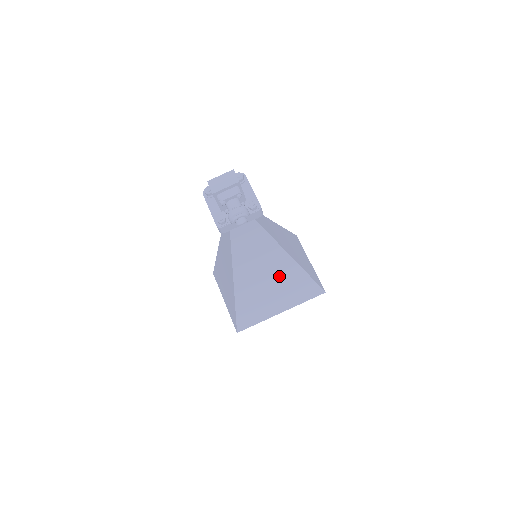
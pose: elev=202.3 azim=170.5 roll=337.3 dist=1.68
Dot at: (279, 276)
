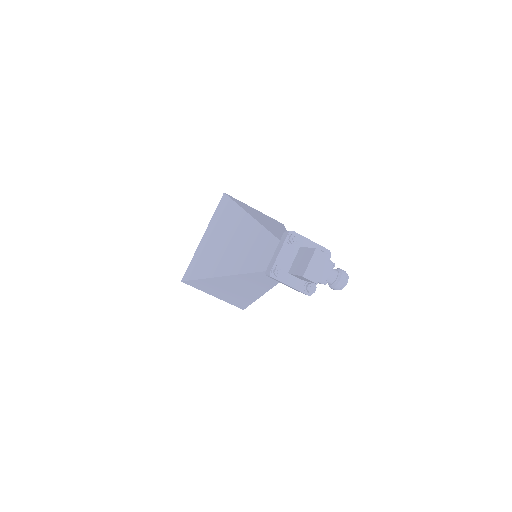
Dot at: occluded
